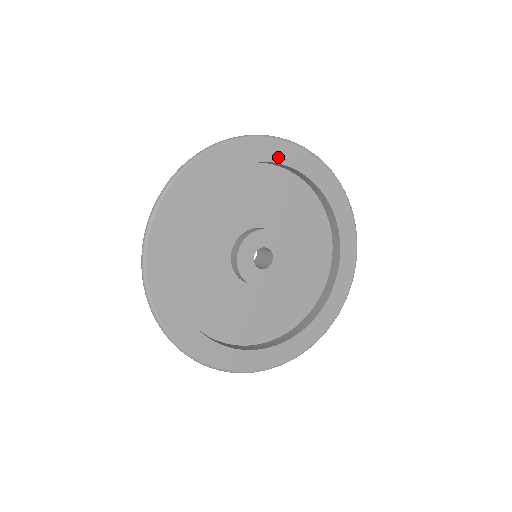
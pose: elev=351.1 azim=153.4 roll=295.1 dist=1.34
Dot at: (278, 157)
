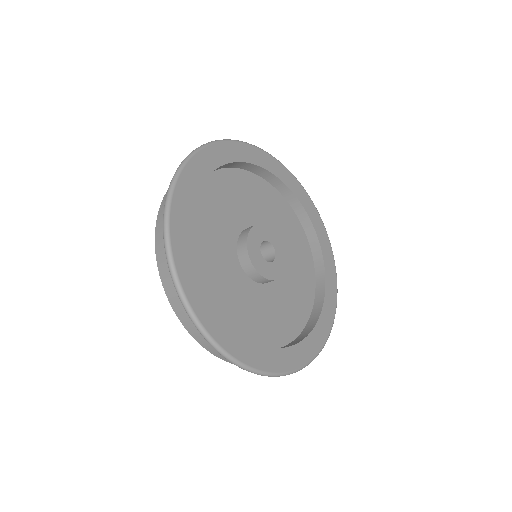
Dot at: (250, 158)
